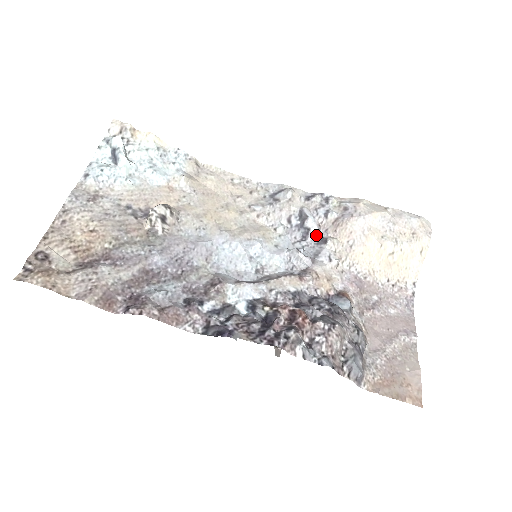
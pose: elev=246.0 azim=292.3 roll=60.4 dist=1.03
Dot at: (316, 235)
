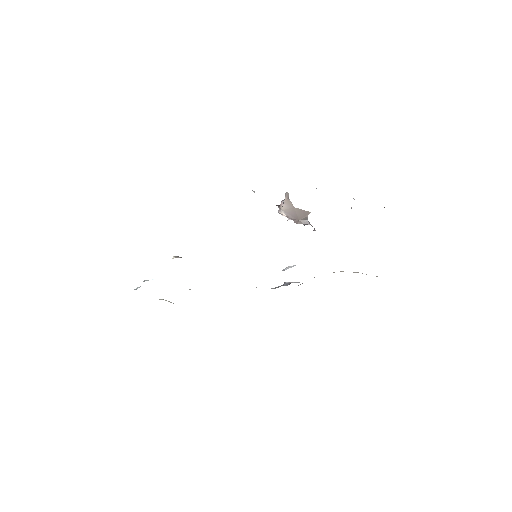
Dot at: occluded
